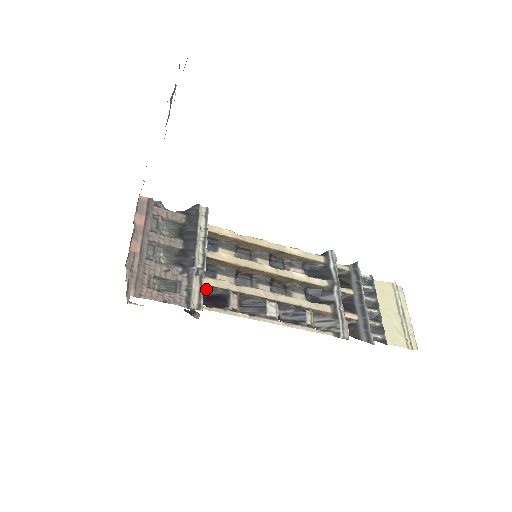
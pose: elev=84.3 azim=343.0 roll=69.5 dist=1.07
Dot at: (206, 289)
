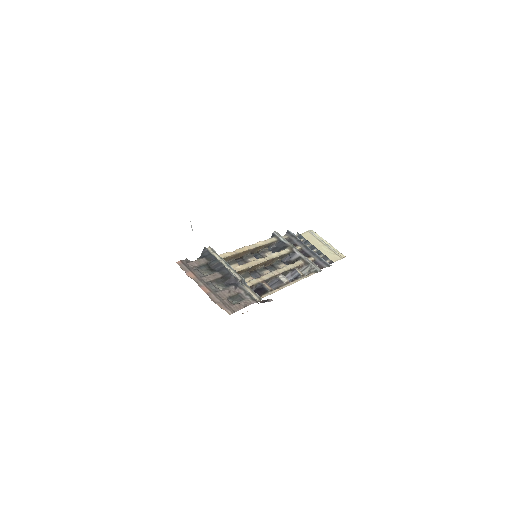
Dot at: occluded
